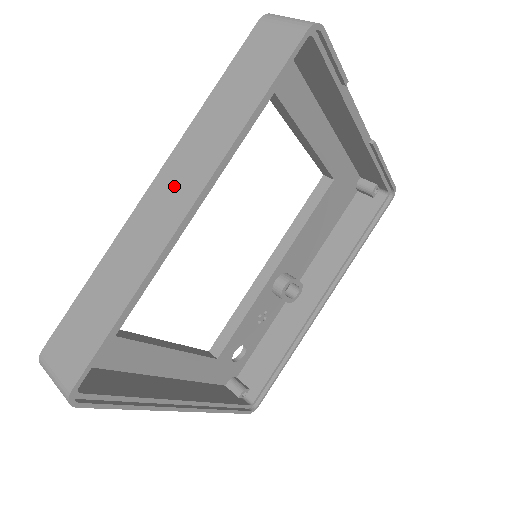
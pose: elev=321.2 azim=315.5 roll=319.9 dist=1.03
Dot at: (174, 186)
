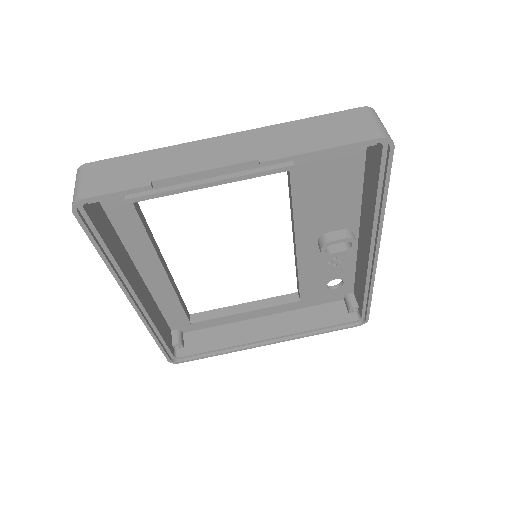
Dot at: occluded
